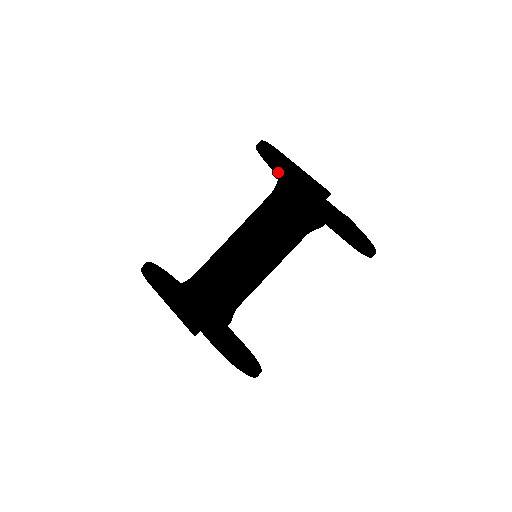
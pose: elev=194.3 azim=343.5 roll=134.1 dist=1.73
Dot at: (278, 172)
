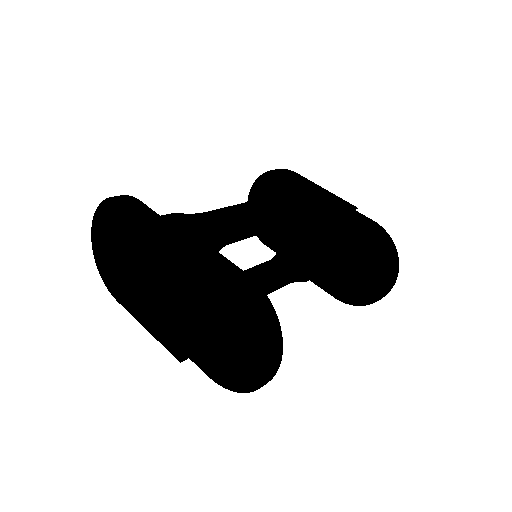
Dot at: occluded
